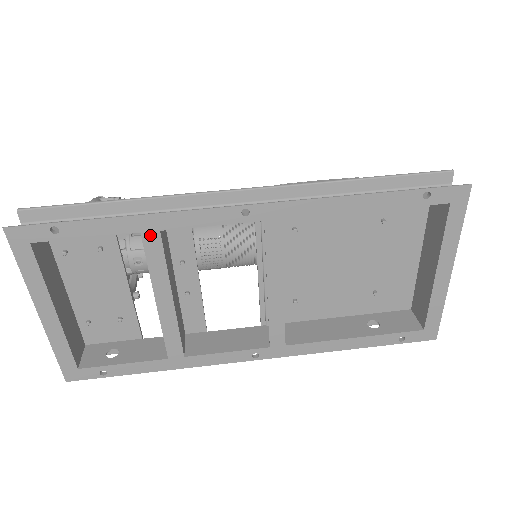
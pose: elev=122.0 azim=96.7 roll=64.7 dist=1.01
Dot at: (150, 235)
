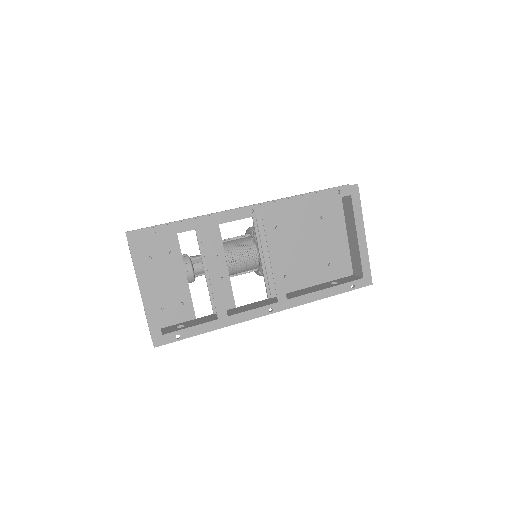
Dot at: (204, 230)
